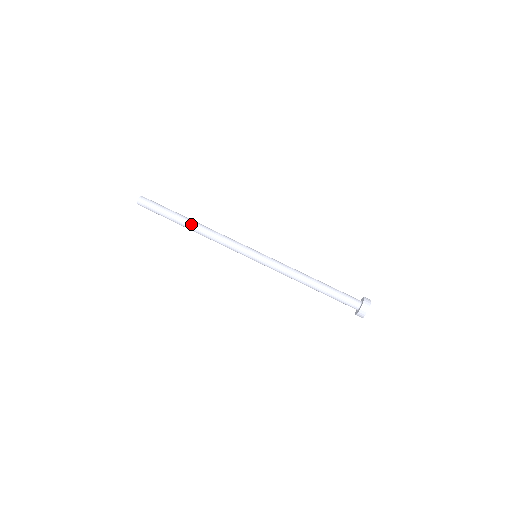
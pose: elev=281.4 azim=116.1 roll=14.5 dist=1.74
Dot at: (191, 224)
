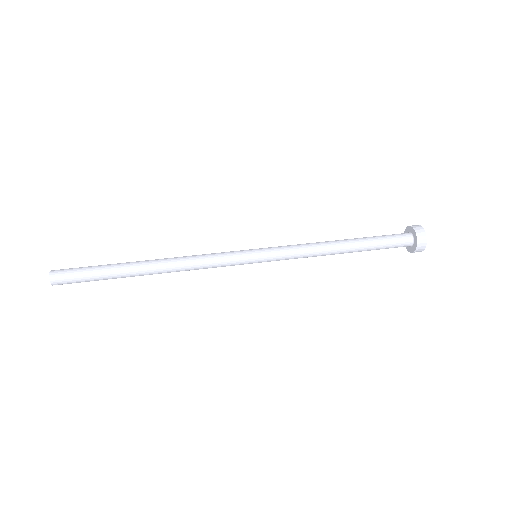
Dot at: (147, 263)
